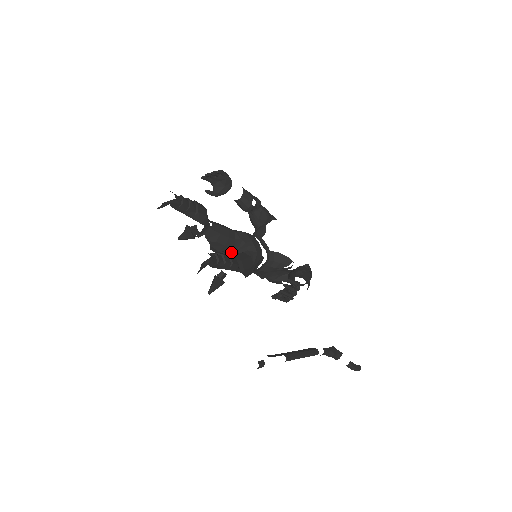
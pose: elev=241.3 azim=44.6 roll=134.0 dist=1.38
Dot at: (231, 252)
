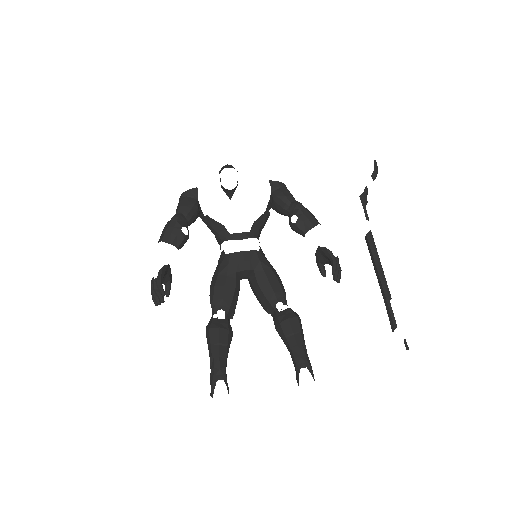
Dot at: (241, 279)
